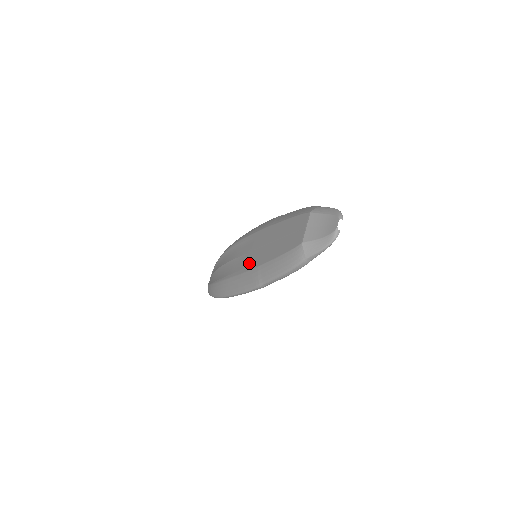
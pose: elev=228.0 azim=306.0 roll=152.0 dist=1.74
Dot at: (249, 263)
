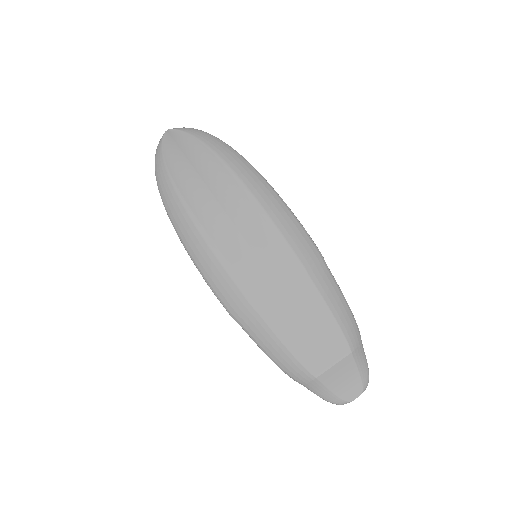
Dot at: (246, 276)
